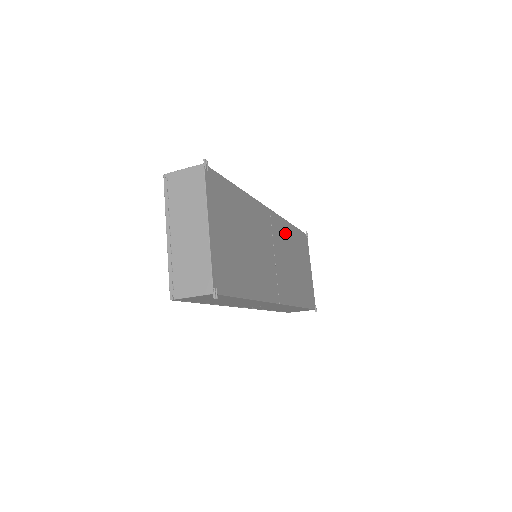
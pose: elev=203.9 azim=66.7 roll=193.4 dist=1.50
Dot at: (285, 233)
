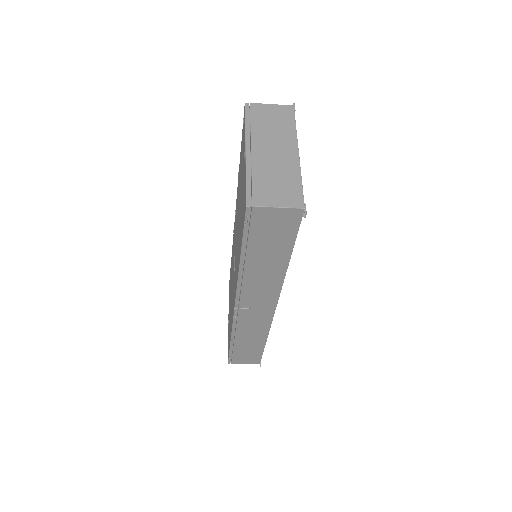
Dot at: occluded
